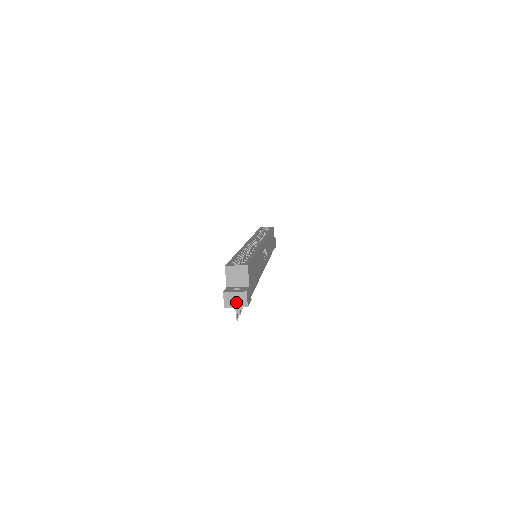
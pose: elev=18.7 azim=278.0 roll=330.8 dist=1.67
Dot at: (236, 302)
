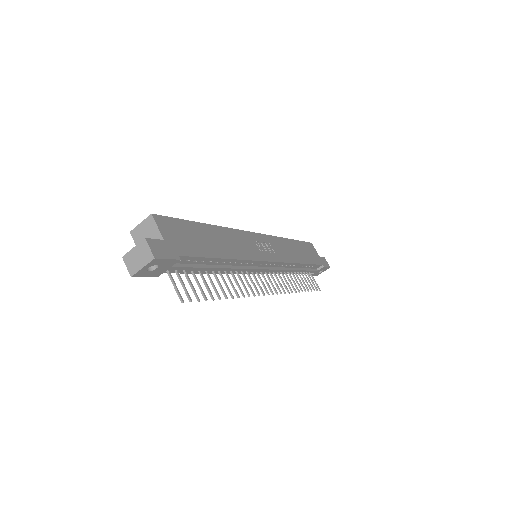
Dot at: (140, 260)
